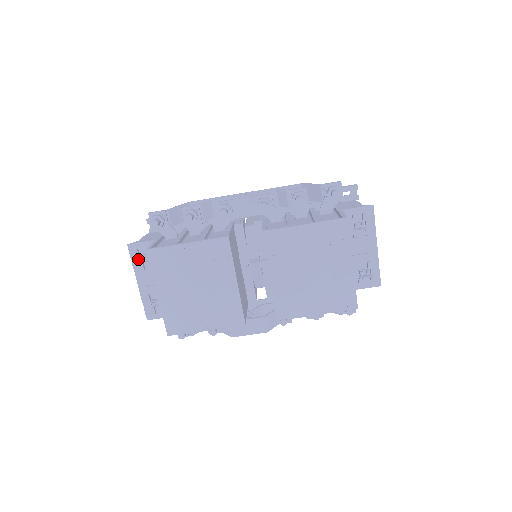
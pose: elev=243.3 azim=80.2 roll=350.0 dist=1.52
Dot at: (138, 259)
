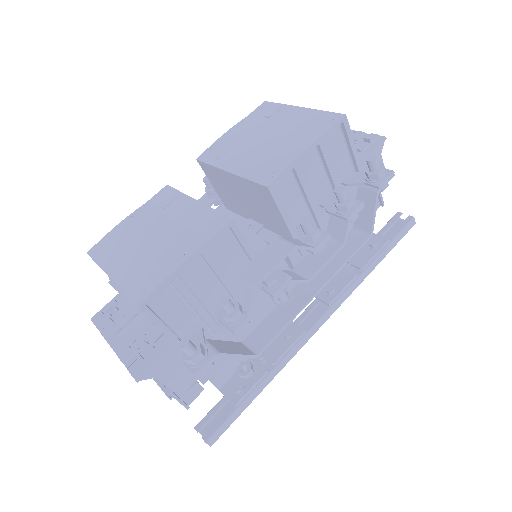
Dot at: (106, 323)
